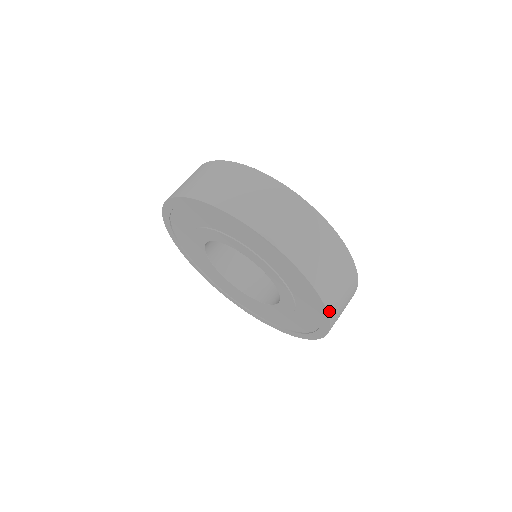
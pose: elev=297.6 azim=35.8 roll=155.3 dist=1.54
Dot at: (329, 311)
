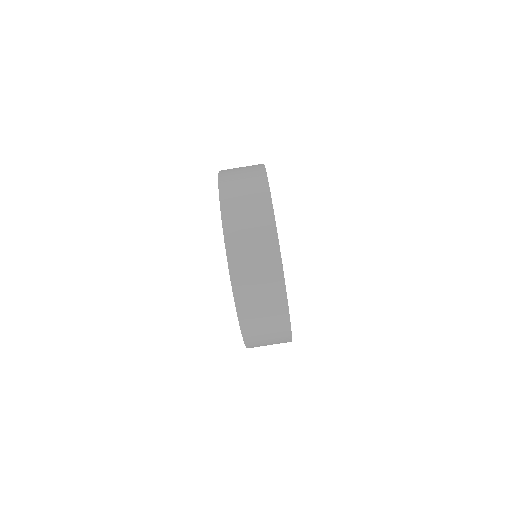
Dot at: (235, 292)
